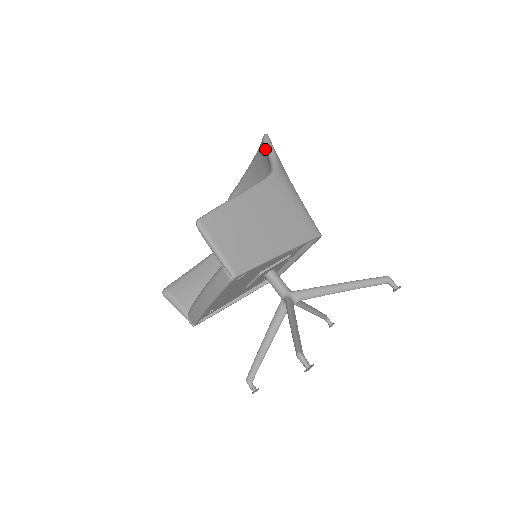
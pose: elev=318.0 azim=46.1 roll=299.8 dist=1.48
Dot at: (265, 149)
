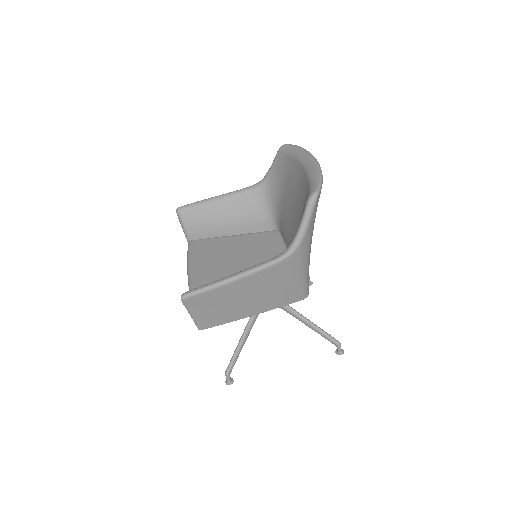
Dot at: occluded
